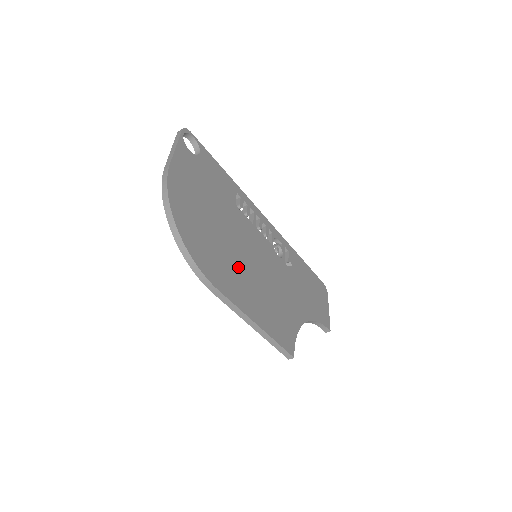
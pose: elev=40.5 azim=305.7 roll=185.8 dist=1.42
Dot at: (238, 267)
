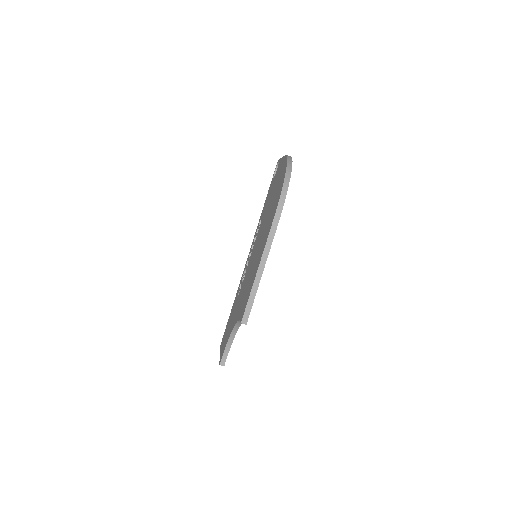
Dot at: occluded
